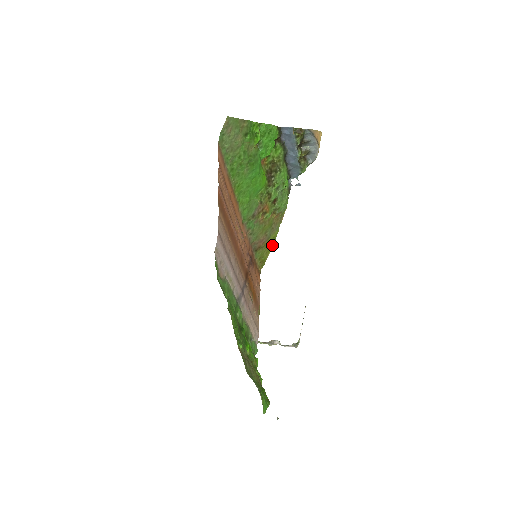
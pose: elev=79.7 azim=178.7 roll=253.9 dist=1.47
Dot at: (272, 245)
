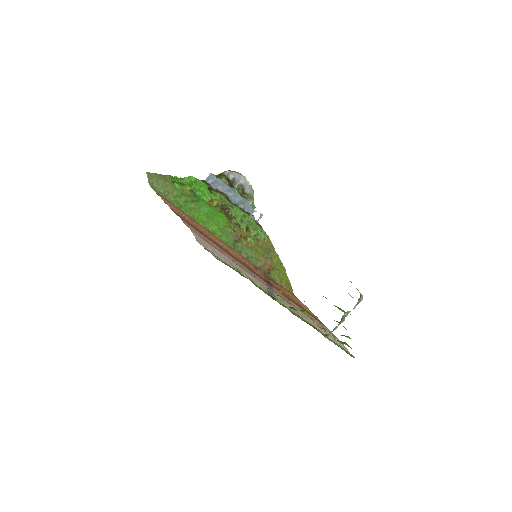
Dot at: (283, 268)
